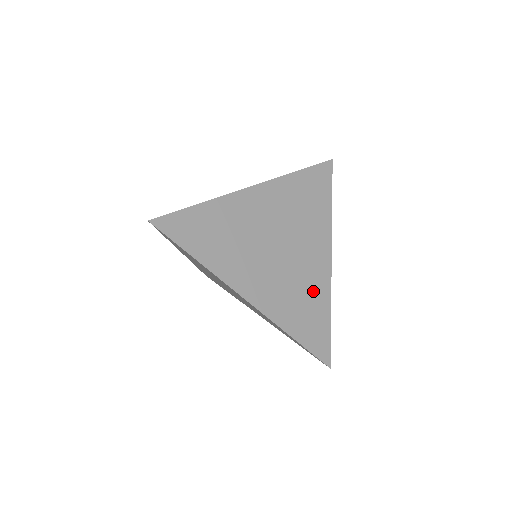
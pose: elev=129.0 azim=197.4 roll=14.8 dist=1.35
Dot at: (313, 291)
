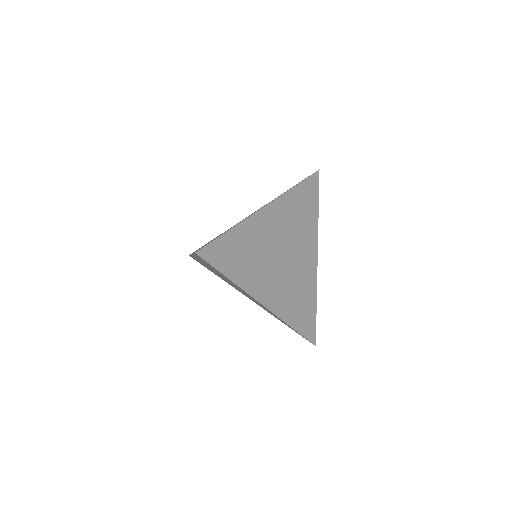
Dot at: (306, 288)
